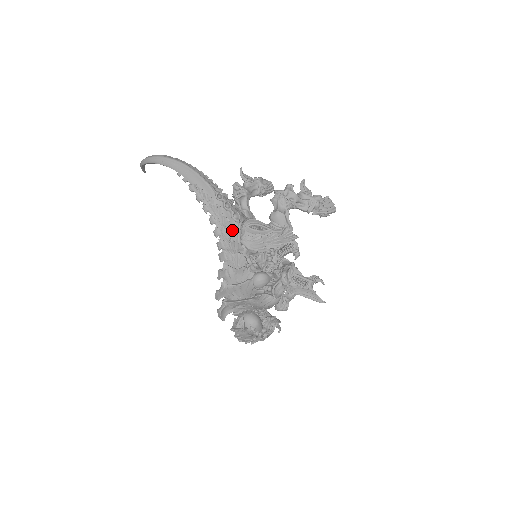
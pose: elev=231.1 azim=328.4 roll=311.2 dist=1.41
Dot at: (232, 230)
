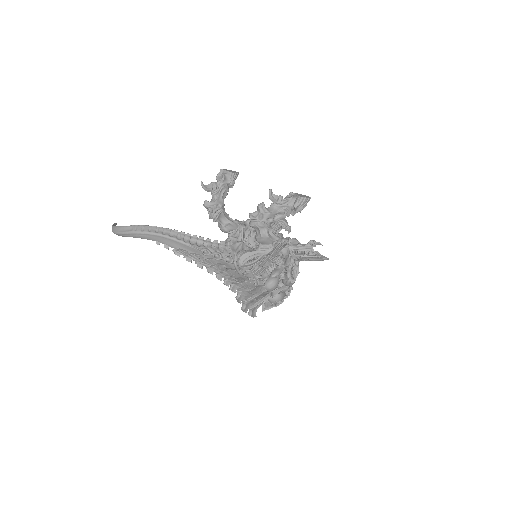
Dot at: (231, 271)
